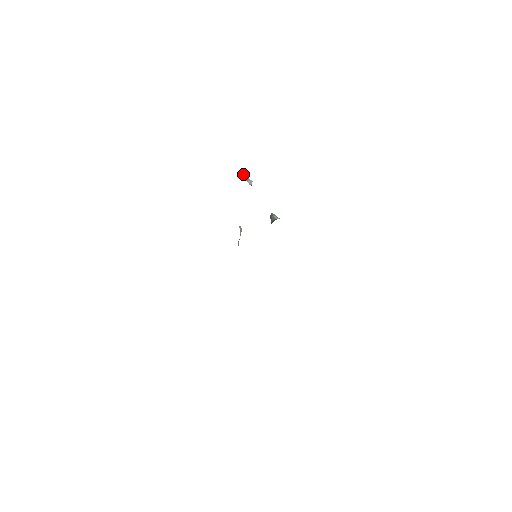
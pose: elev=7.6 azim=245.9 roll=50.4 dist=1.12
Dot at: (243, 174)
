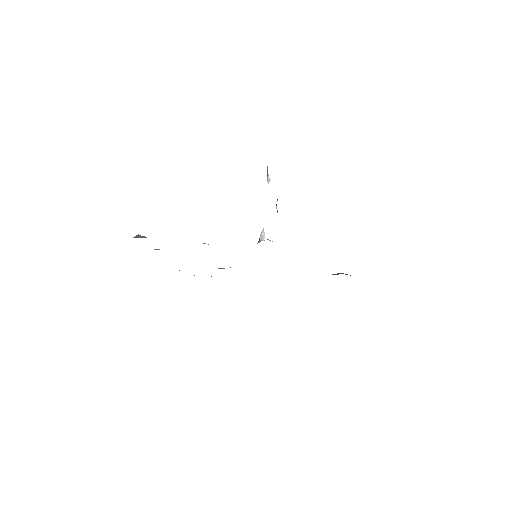
Dot at: (267, 169)
